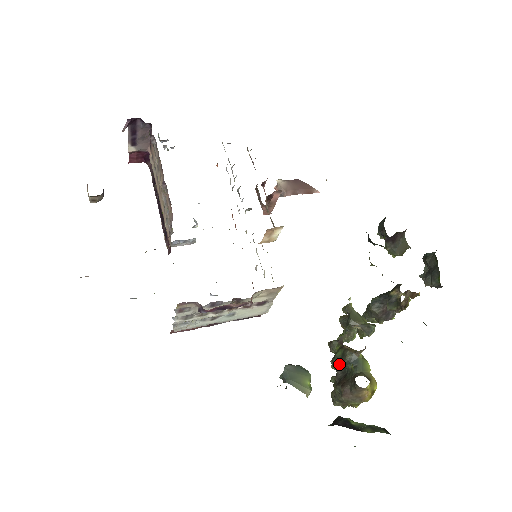
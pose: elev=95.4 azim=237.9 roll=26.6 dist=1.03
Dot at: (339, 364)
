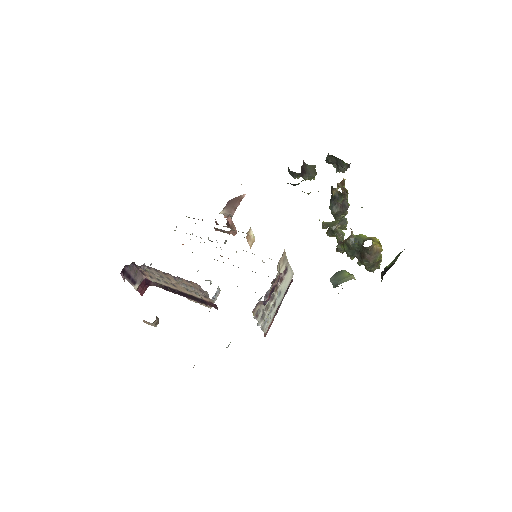
Dot at: (351, 252)
